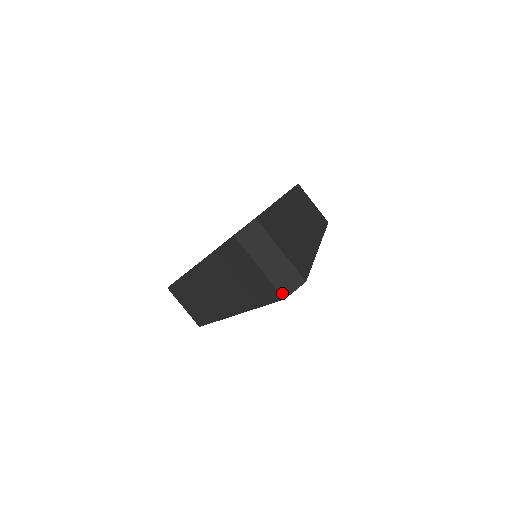
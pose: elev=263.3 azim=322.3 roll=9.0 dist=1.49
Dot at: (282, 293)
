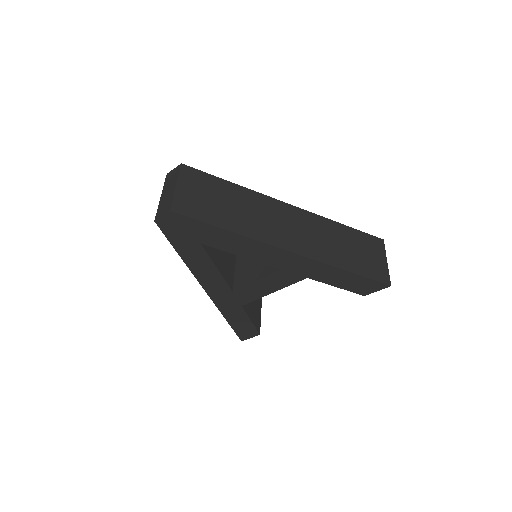
Dot at: (156, 216)
